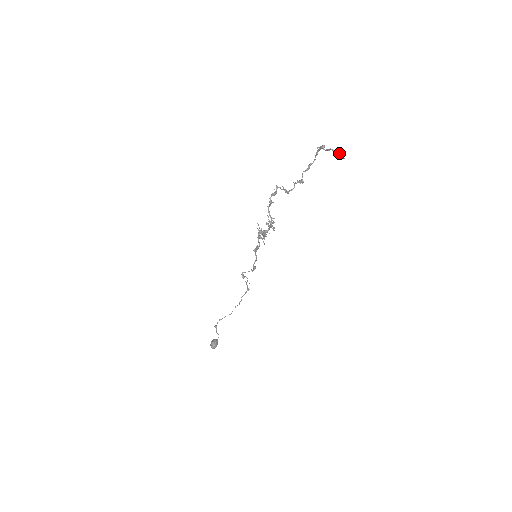
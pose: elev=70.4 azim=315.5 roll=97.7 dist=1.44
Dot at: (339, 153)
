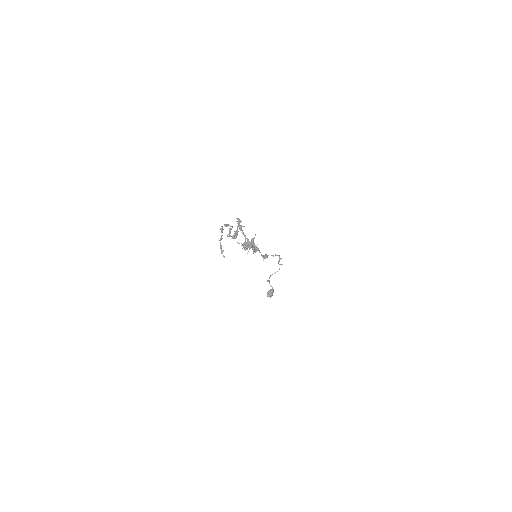
Dot at: (221, 251)
